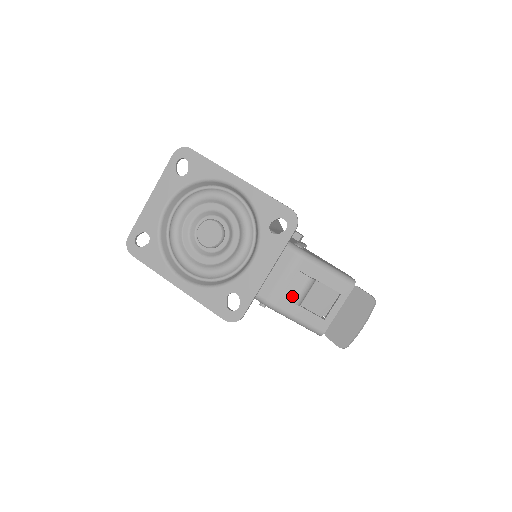
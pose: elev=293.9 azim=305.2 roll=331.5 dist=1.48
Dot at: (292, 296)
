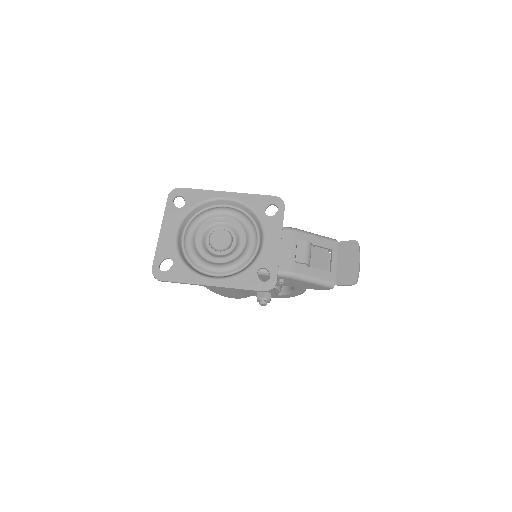
Dot at: (302, 259)
